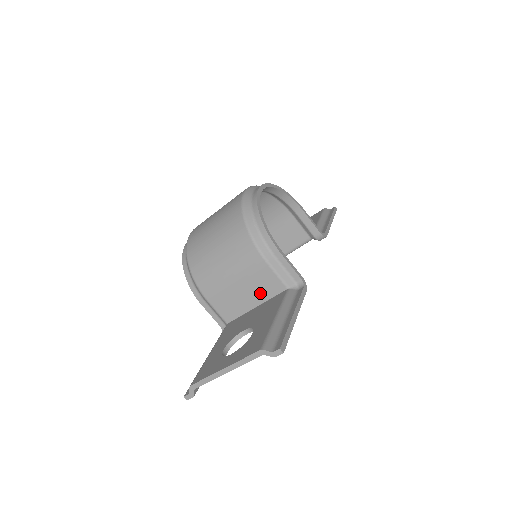
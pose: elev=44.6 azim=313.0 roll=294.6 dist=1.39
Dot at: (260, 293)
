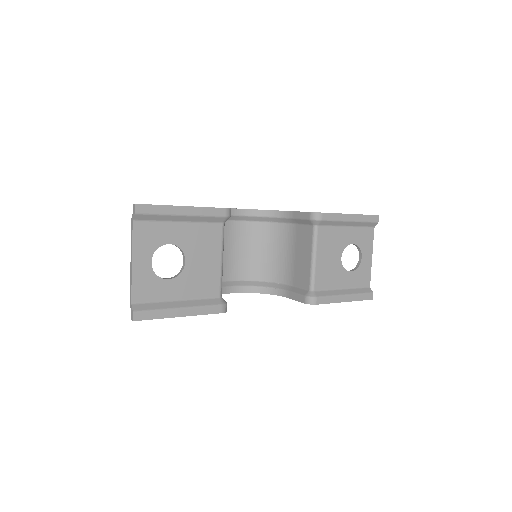
Dot at: occluded
